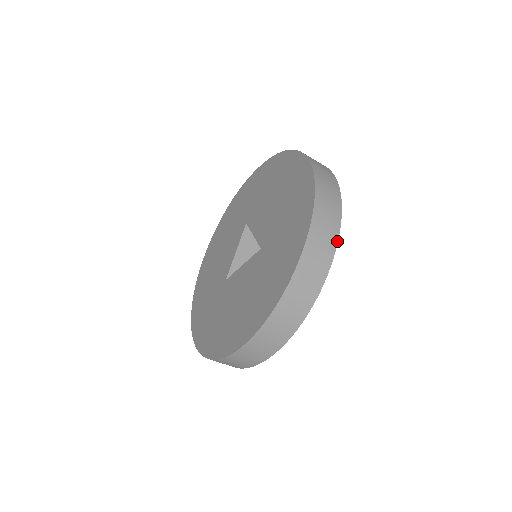
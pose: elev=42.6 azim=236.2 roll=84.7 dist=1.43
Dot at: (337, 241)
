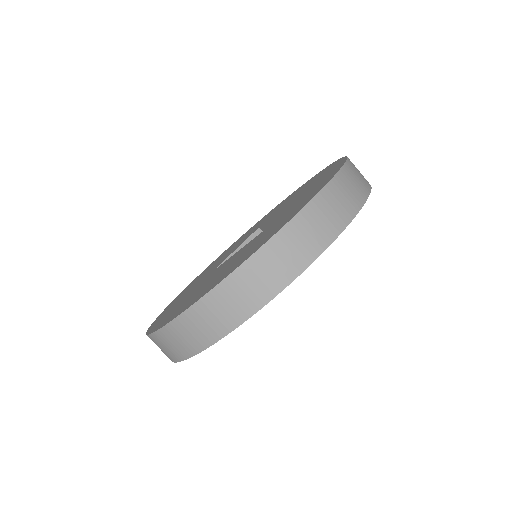
Dot at: (351, 220)
